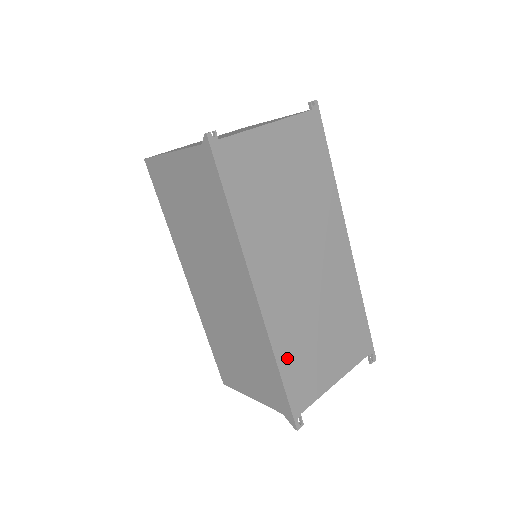
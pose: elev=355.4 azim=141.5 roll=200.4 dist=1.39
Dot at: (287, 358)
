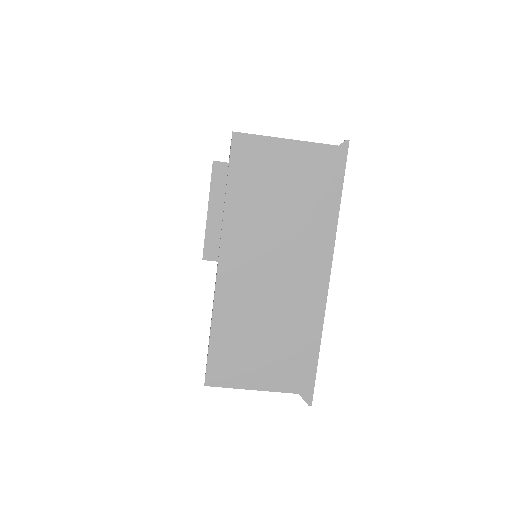
Dot at: occluded
